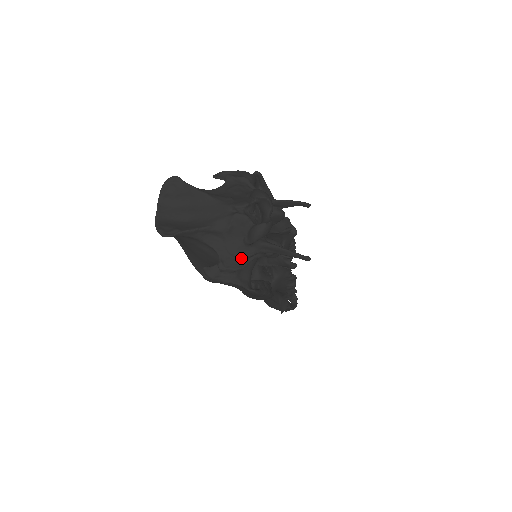
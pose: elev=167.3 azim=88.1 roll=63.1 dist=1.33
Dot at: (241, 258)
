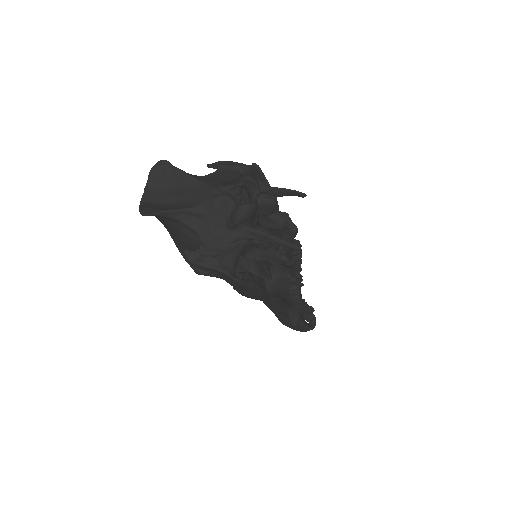
Dot at: (224, 242)
